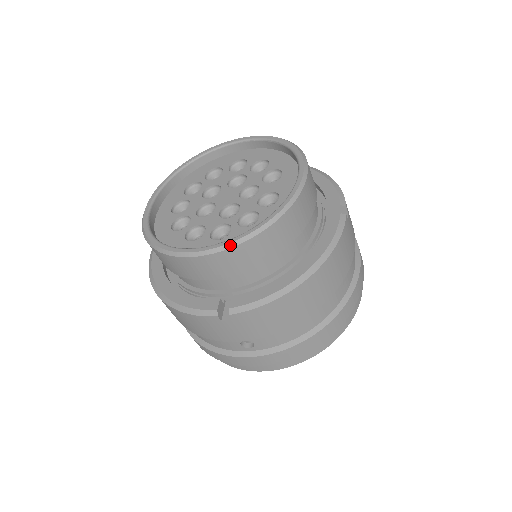
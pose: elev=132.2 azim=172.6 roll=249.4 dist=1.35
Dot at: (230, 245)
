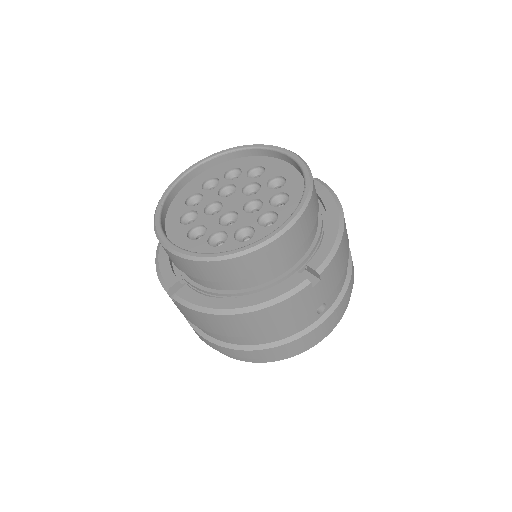
Dot at: (301, 211)
